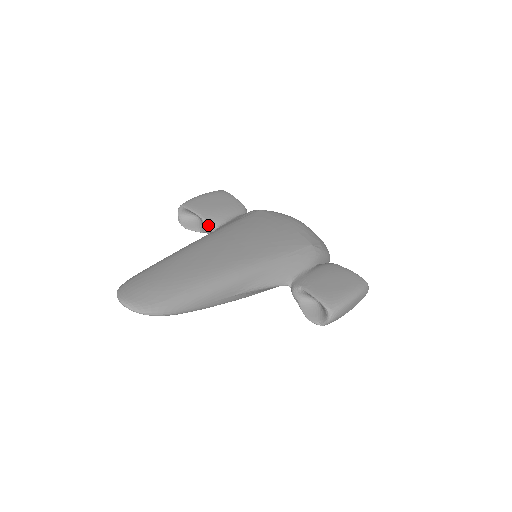
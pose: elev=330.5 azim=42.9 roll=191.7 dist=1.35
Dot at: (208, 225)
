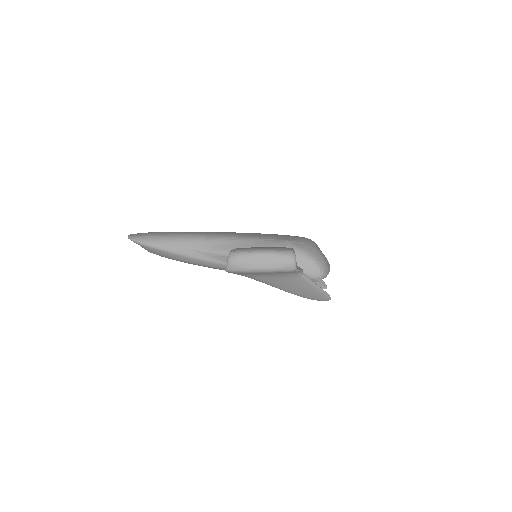
Dot at: occluded
